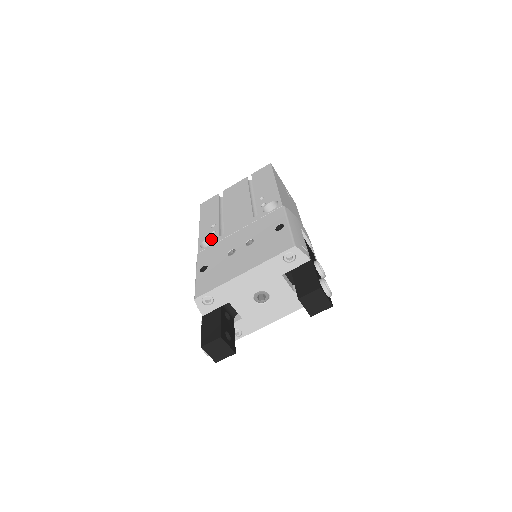
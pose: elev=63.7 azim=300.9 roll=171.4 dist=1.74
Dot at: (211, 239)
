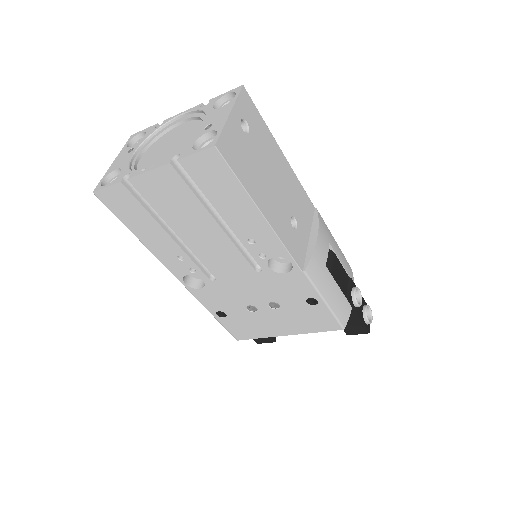
Dot at: (191, 271)
